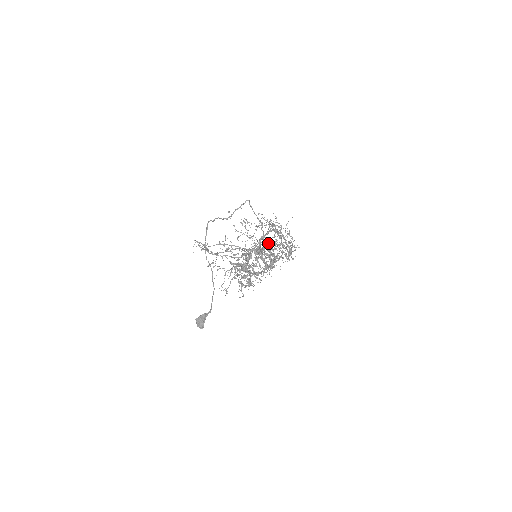
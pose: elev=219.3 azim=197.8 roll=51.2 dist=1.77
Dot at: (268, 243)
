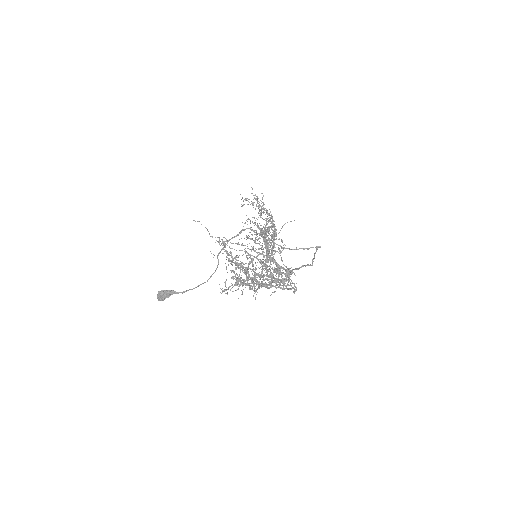
Dot at: (269, 244)
